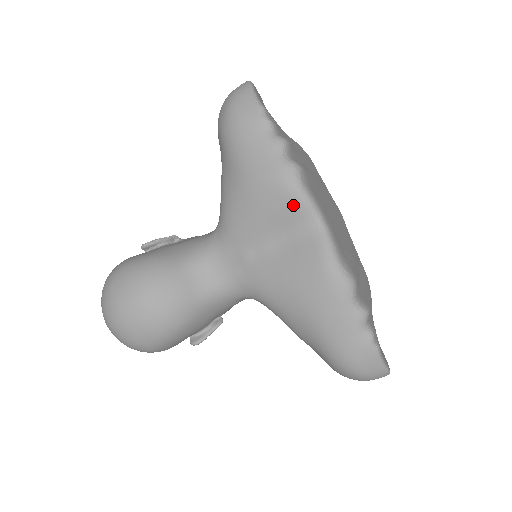
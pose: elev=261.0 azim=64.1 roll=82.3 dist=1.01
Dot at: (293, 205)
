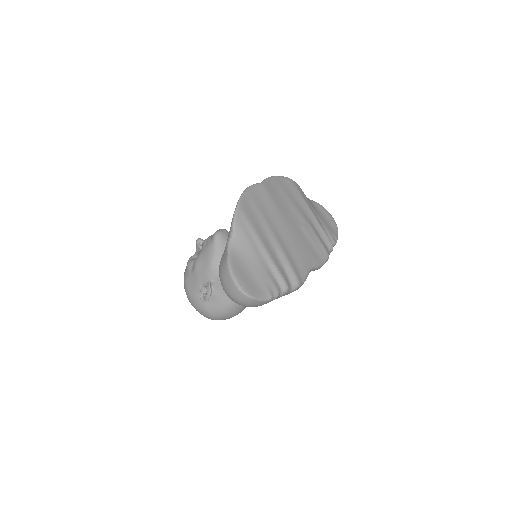
Dot at: occluded
